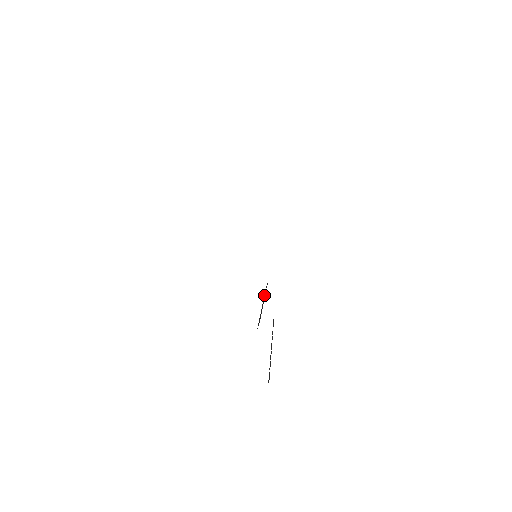
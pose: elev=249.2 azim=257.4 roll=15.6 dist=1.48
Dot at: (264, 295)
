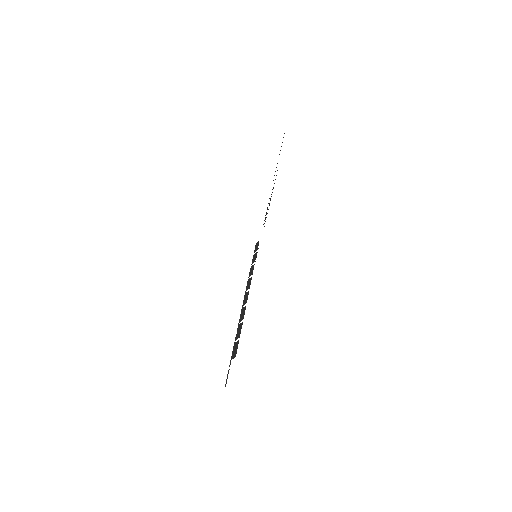
Dot at: (250, 273)
